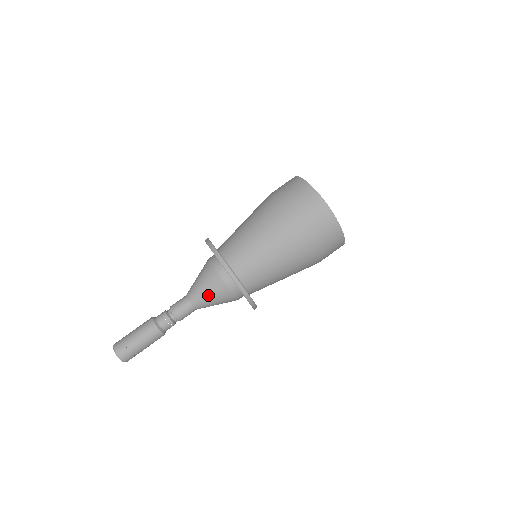
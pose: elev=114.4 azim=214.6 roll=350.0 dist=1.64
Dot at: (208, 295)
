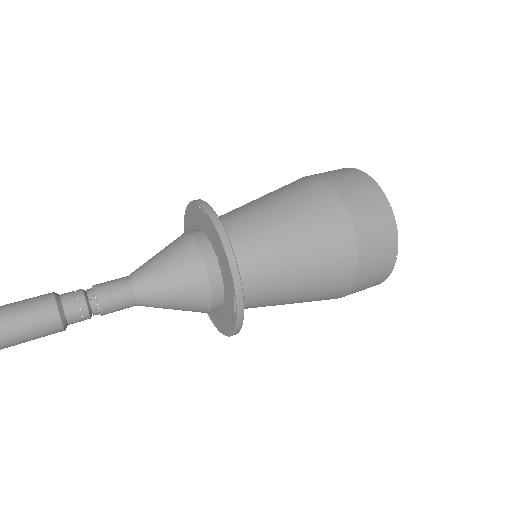
Dot at: (172, 291)
